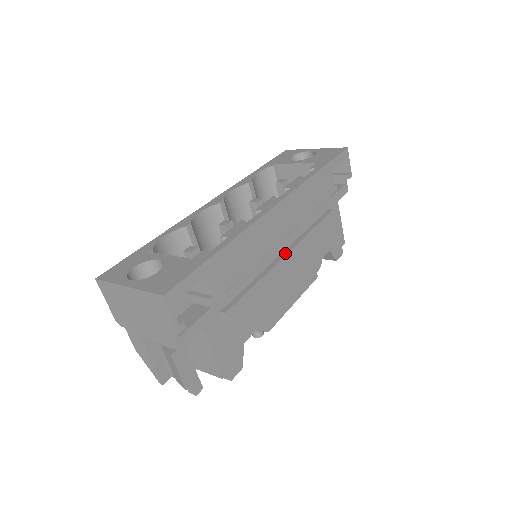
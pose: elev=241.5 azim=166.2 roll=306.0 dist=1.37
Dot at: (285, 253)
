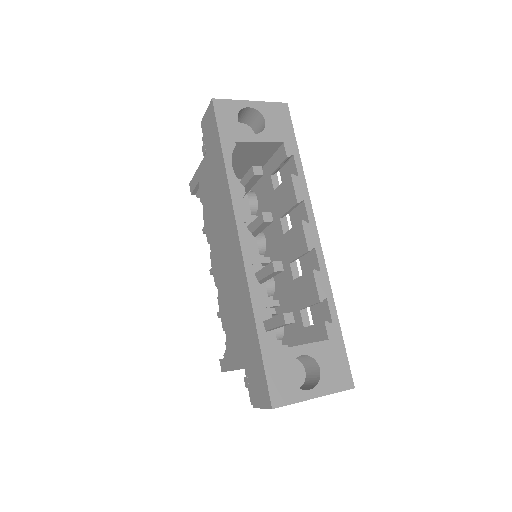
Dot at: occluded
